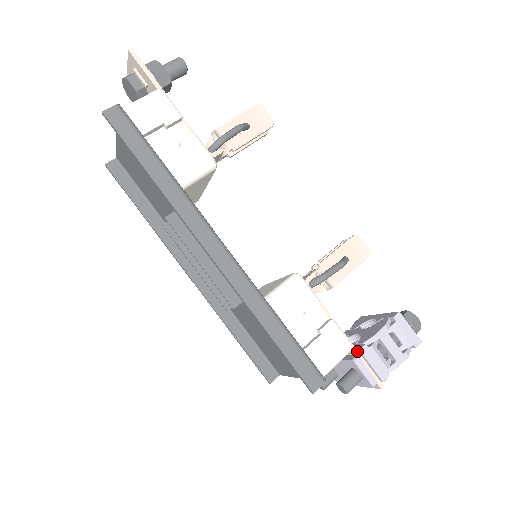
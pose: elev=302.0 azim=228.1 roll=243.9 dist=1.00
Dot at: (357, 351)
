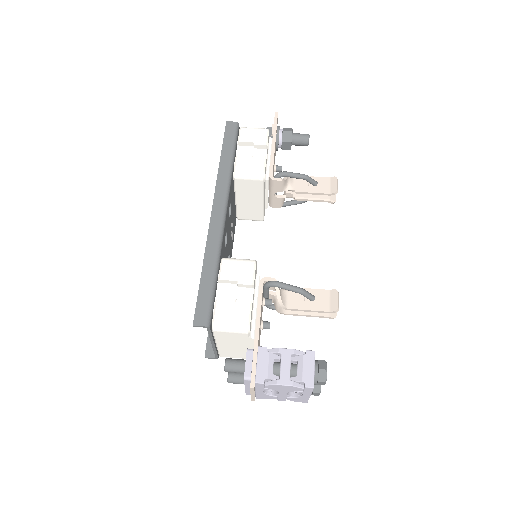
Dot at: (257, 348)
